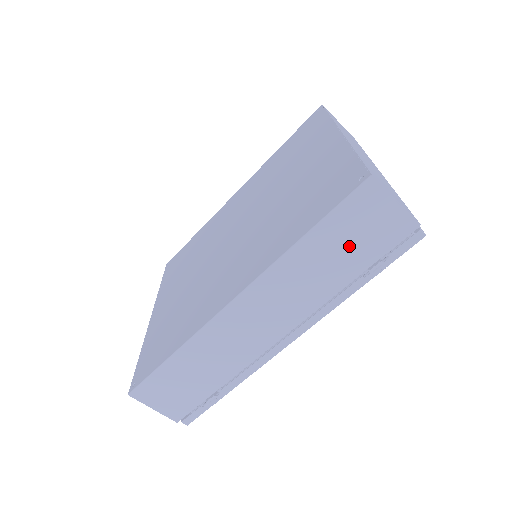
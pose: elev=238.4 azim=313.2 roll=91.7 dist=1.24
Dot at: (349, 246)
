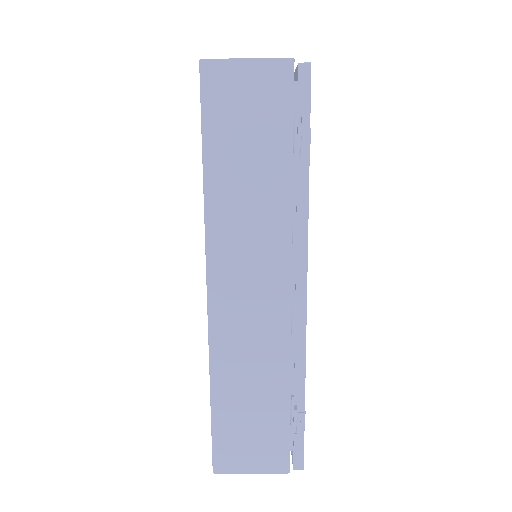
Dot at: (251, 139)
